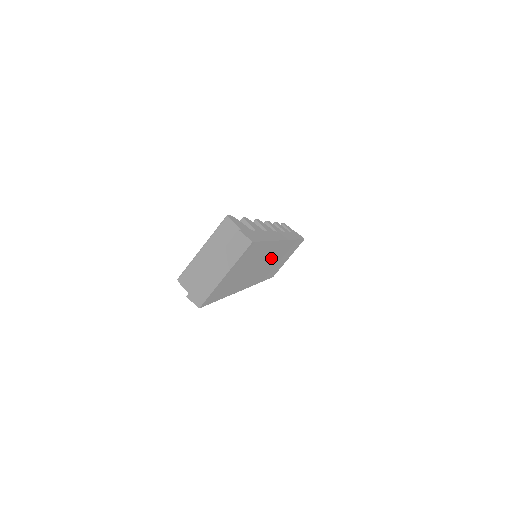
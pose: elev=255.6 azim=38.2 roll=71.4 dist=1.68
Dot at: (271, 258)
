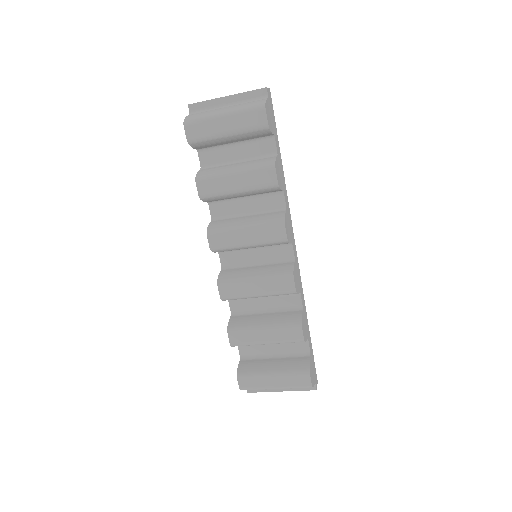
Dot at: occluded
